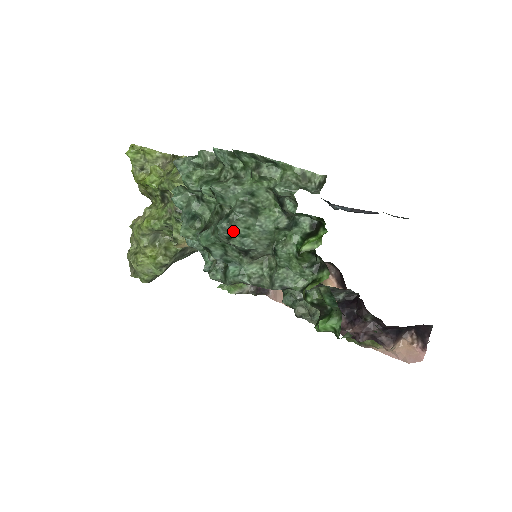
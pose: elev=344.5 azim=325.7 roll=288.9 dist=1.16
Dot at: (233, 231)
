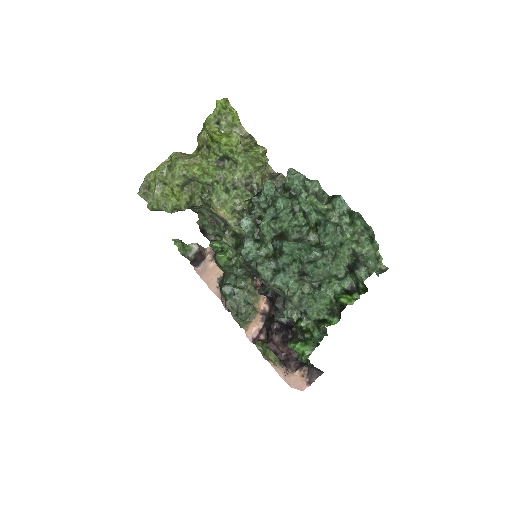
Dot at: (317, 260)
